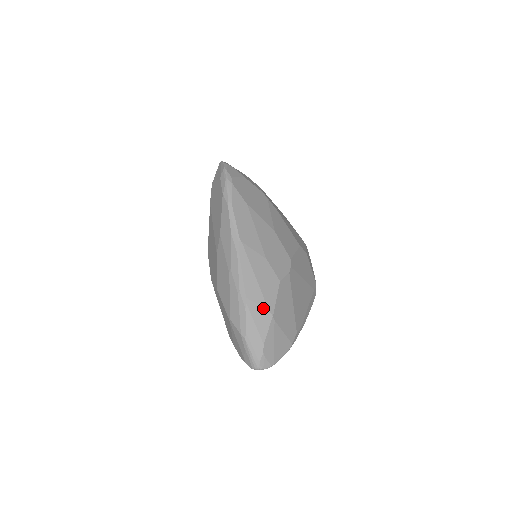
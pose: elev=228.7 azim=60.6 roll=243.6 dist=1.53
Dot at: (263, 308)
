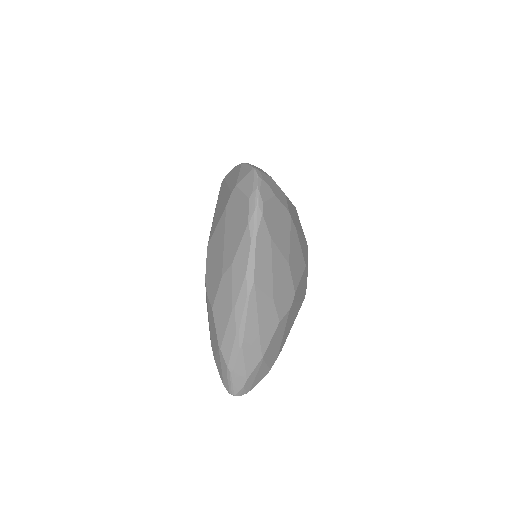
Dot at: (256, 350)
